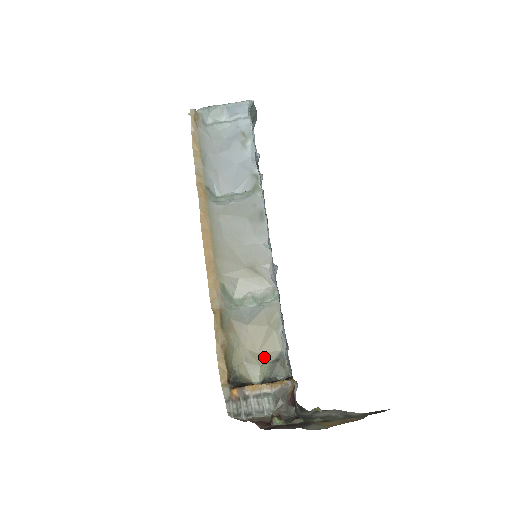
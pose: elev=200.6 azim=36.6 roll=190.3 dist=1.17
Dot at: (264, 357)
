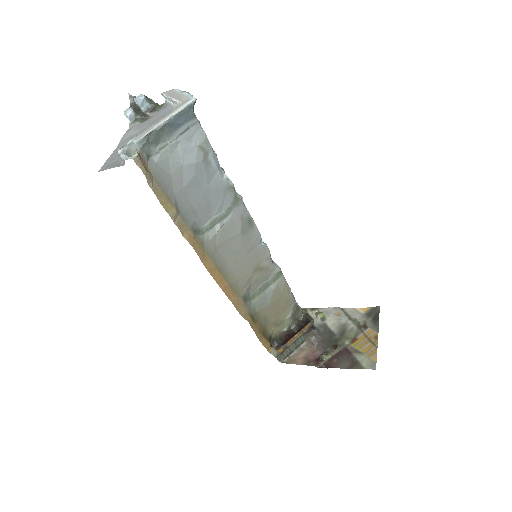
Dot at: (285, 314)
